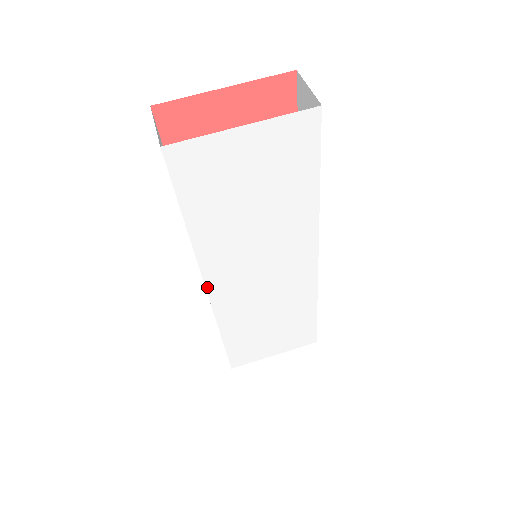
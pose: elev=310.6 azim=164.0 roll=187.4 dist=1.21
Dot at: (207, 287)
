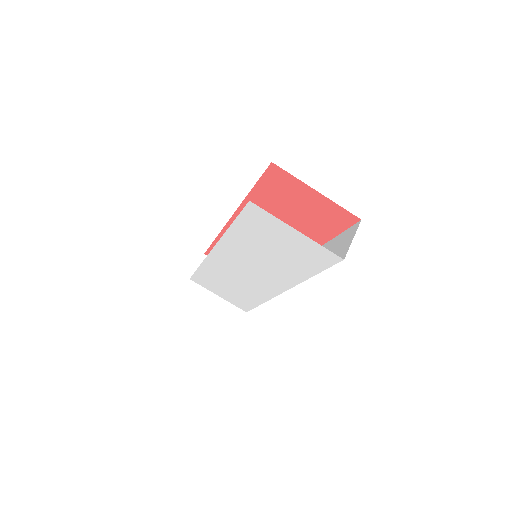
Dot at: (214, 249)
